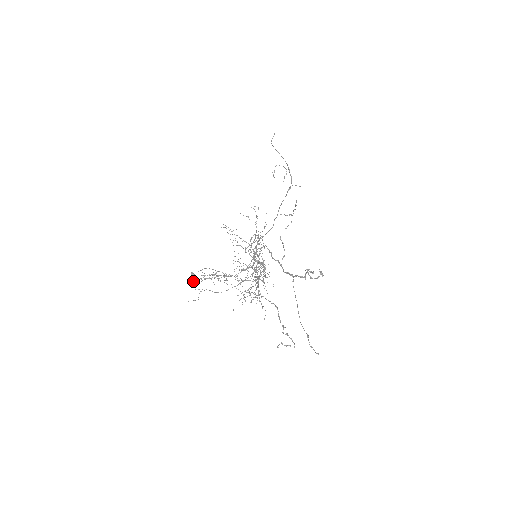
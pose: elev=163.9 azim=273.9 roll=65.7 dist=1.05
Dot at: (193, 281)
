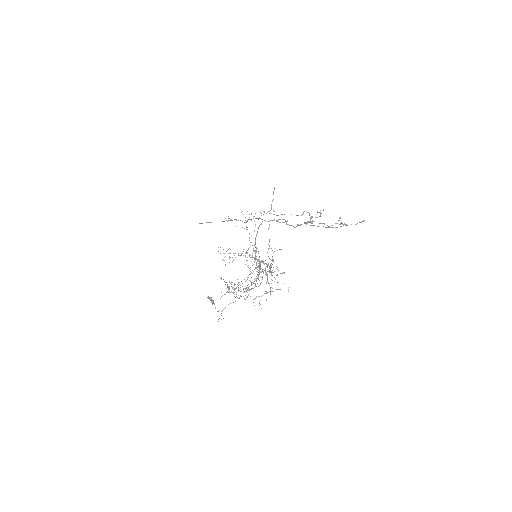
Dot at: (212, 303)
